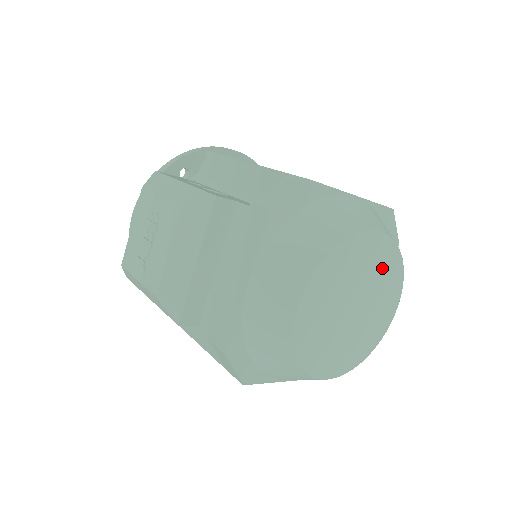
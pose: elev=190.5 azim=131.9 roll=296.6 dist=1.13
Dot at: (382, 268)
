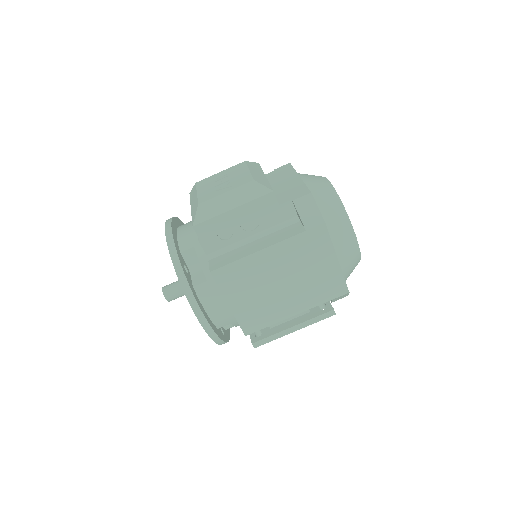
Dot at: occluded
